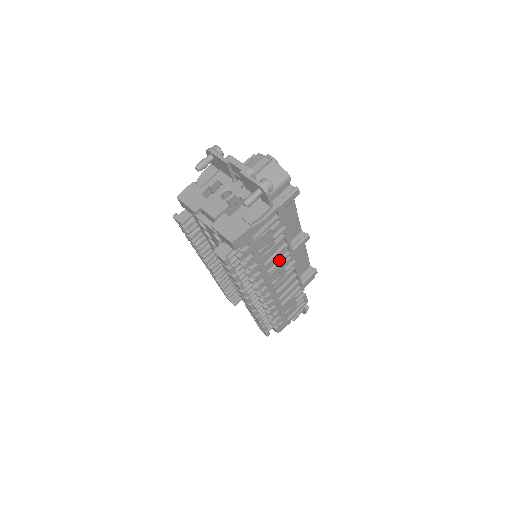
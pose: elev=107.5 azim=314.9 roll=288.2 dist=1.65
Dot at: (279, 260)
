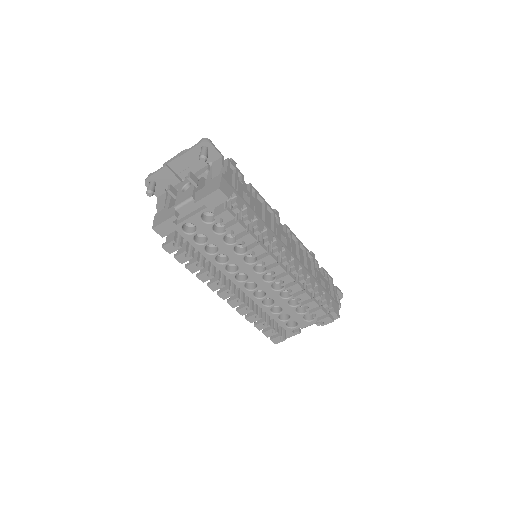
Dot at: (271, 222)
